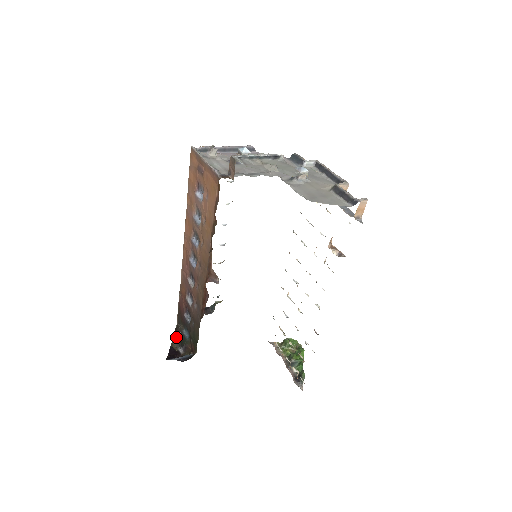
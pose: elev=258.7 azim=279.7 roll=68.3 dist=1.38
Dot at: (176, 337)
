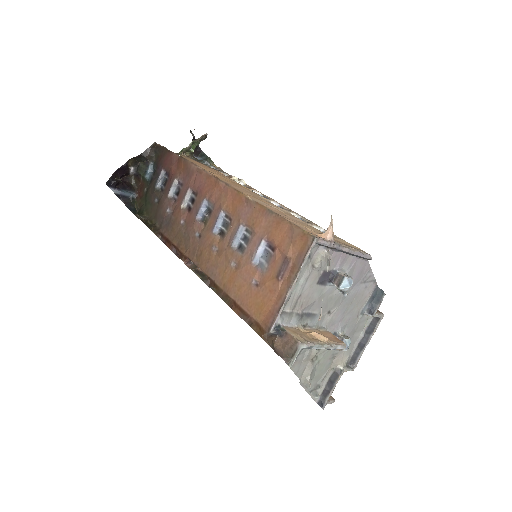
Dot at: (140, 159)
